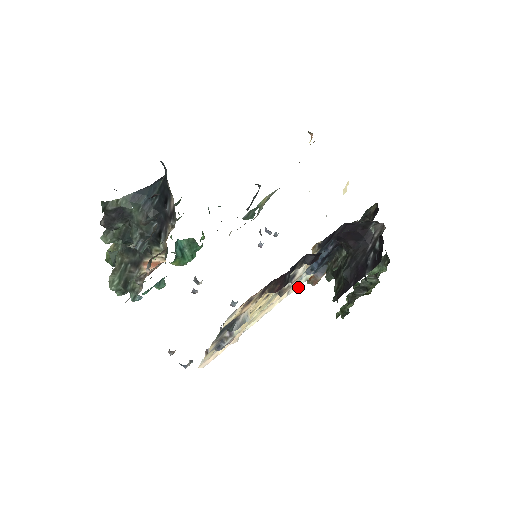
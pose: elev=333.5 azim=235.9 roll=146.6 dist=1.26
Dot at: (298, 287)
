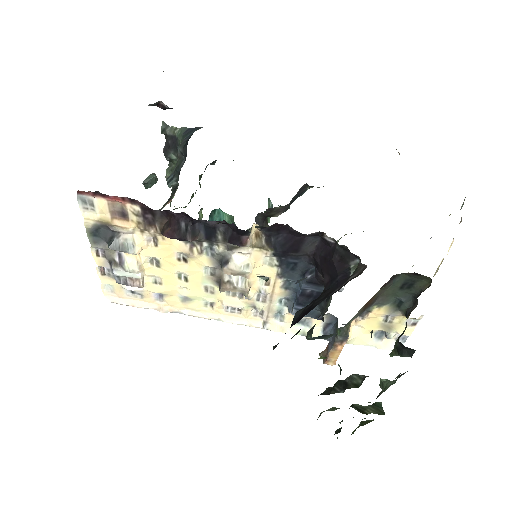
Dot at: (286, 332)
